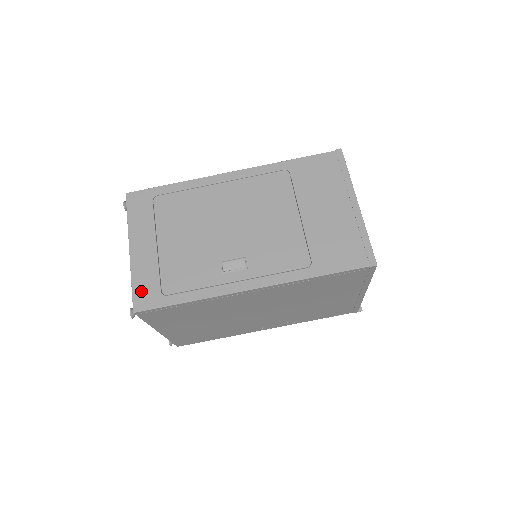
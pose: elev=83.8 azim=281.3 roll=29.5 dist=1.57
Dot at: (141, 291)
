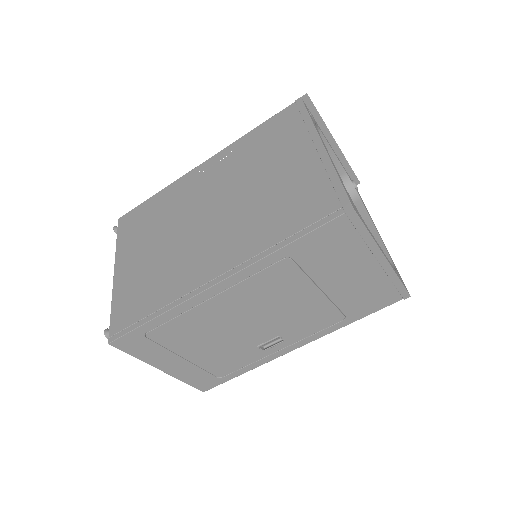
Dot at: (199, 383)
